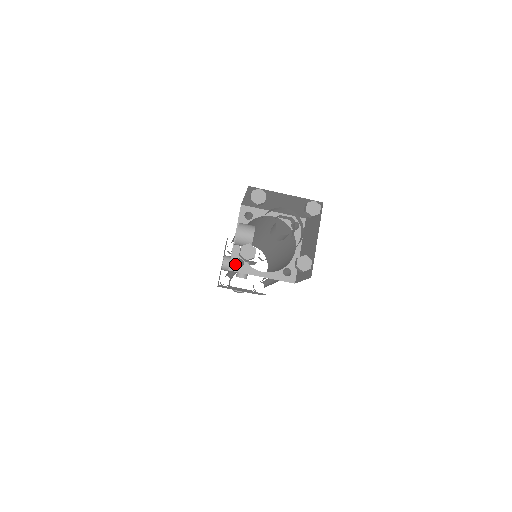
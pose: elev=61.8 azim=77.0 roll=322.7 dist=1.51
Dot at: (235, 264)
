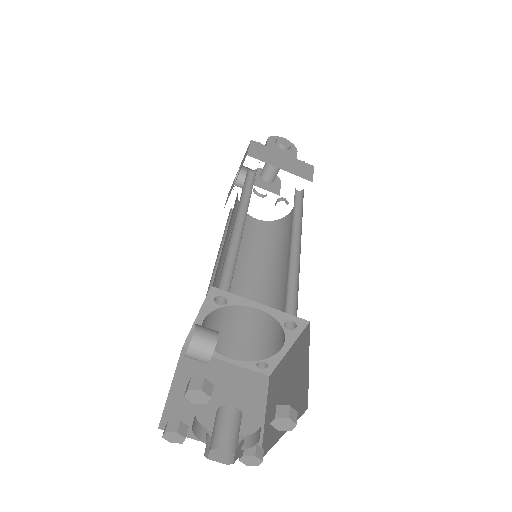
Dot at: occluded
